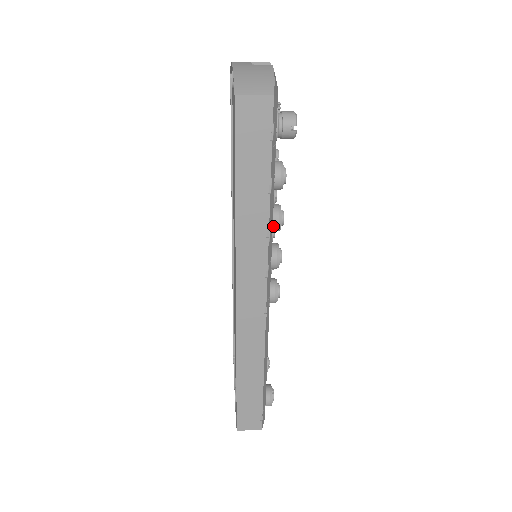
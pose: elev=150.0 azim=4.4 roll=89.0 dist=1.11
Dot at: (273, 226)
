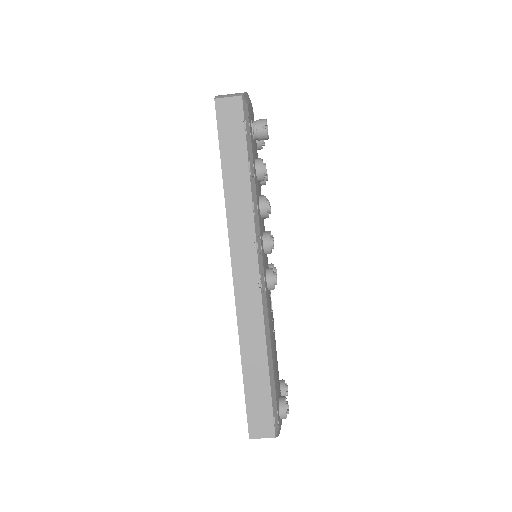
Dot at: (260, 209)
